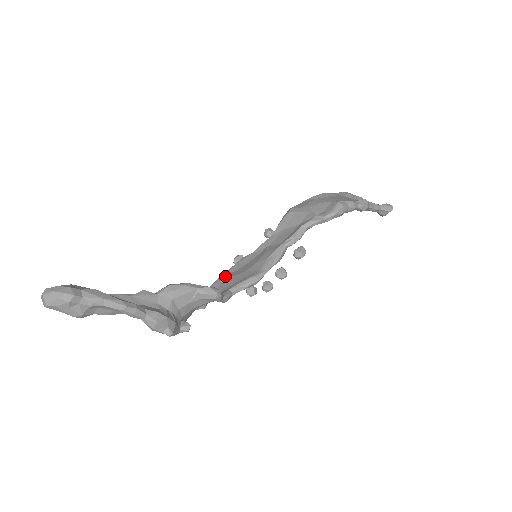
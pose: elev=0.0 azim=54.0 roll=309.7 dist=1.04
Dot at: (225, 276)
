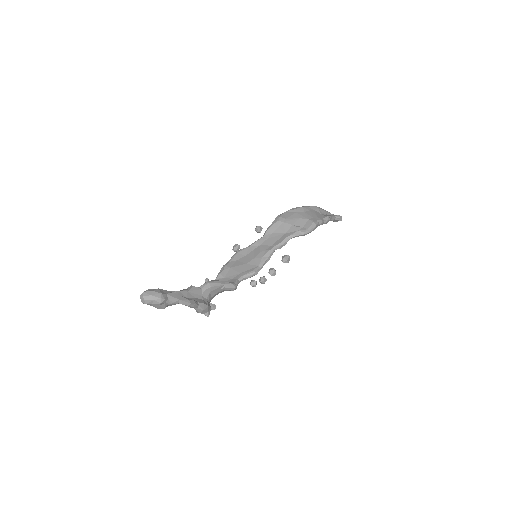
Dot at: (231, 264)
